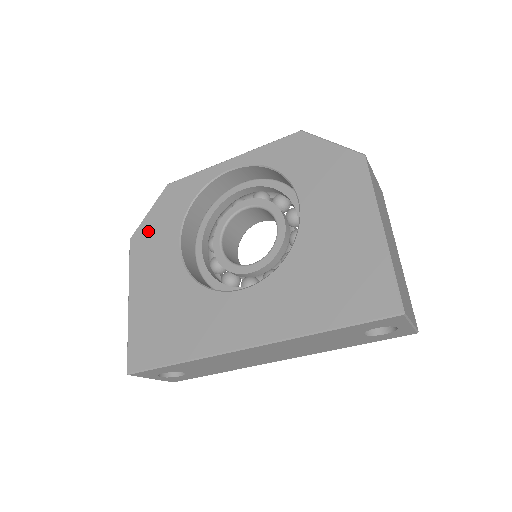
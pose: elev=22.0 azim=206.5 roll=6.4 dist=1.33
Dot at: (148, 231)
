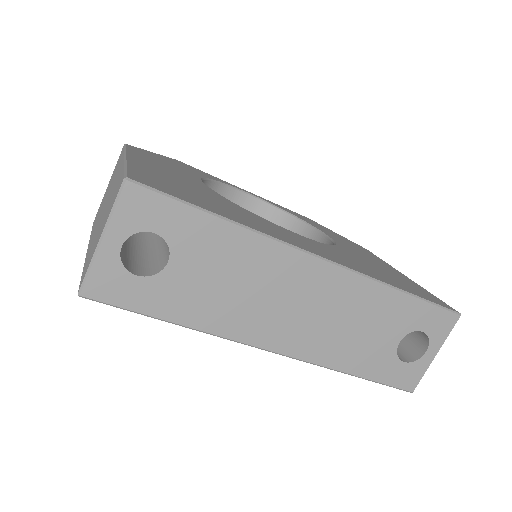
Dot at: (155, 156)
